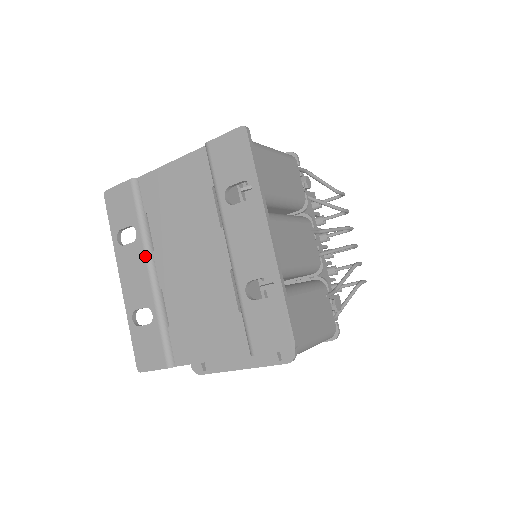
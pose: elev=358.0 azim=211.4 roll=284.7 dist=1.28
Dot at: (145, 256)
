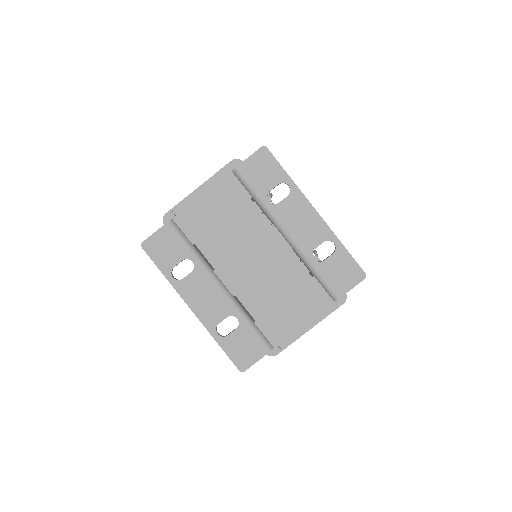
Dot at: (210, 277)
